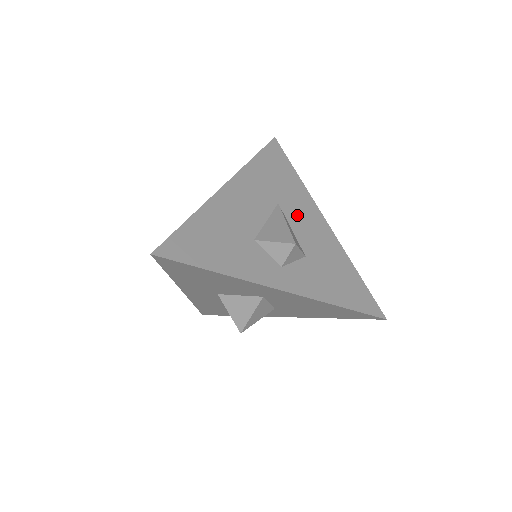
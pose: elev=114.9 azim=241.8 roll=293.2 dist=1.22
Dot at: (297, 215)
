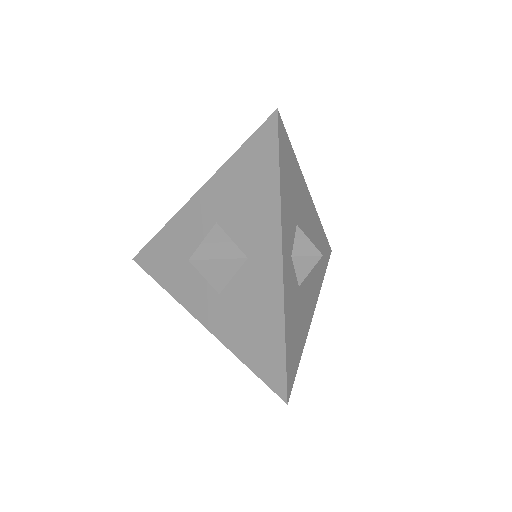
Dot at: (312, 276)
